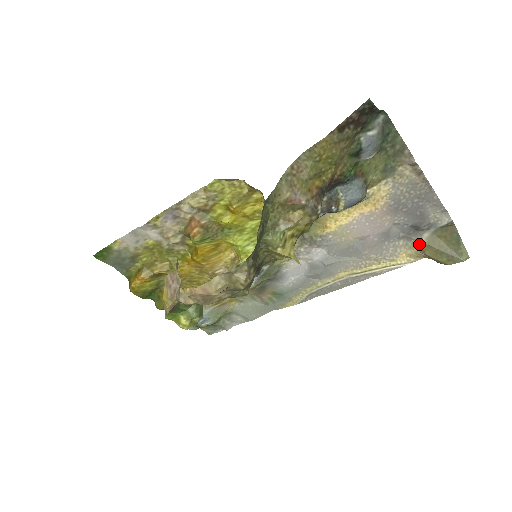
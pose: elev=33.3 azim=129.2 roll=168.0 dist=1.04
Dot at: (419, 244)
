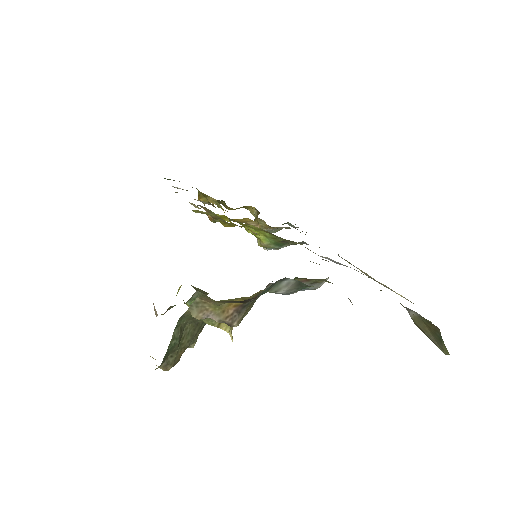
Dot at: (408, 312)
